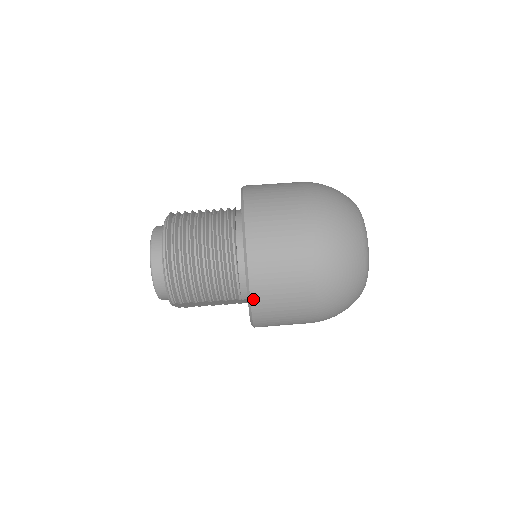
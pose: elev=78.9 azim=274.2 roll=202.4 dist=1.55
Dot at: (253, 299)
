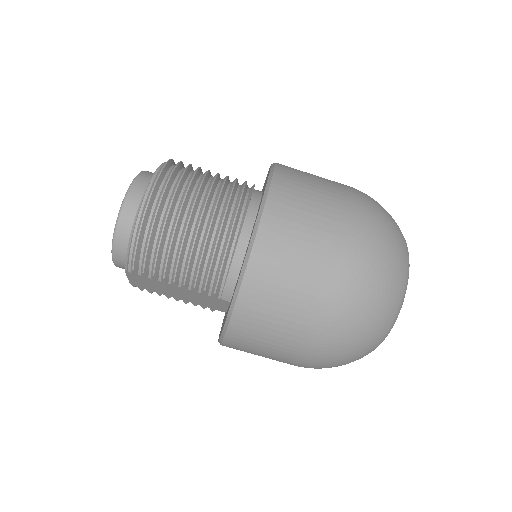
Dot at: (241, 297)
